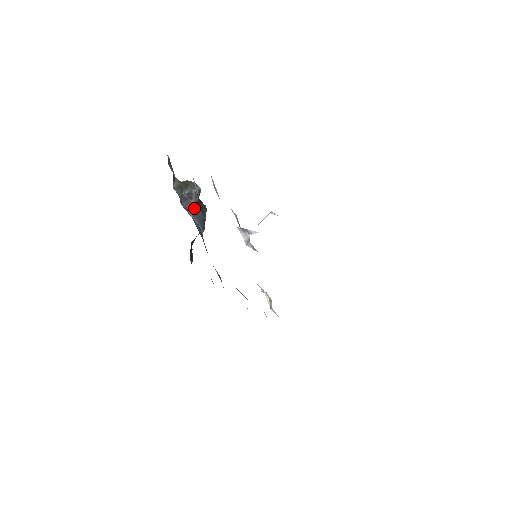
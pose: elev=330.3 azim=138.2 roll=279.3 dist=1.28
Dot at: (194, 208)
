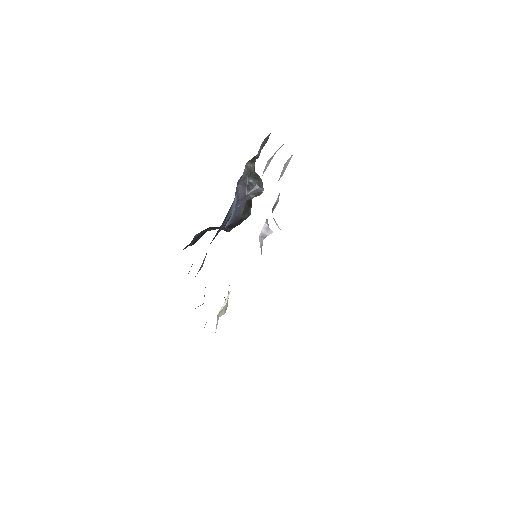
Dot at: (242, 199)
